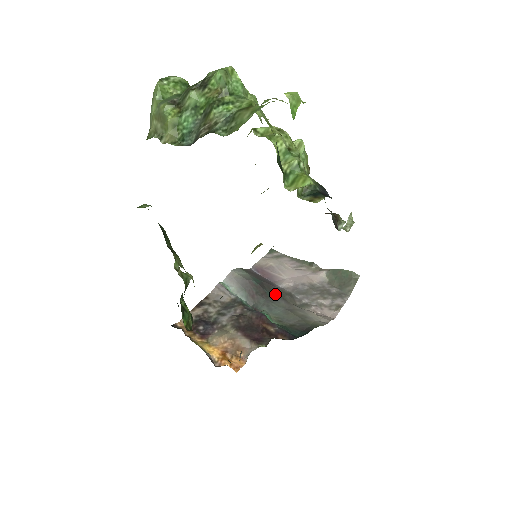
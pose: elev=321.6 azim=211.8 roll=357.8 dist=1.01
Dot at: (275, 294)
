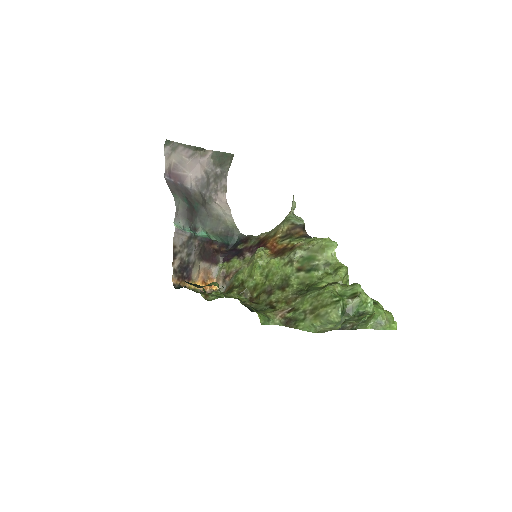
Dot at: (198, 205)
